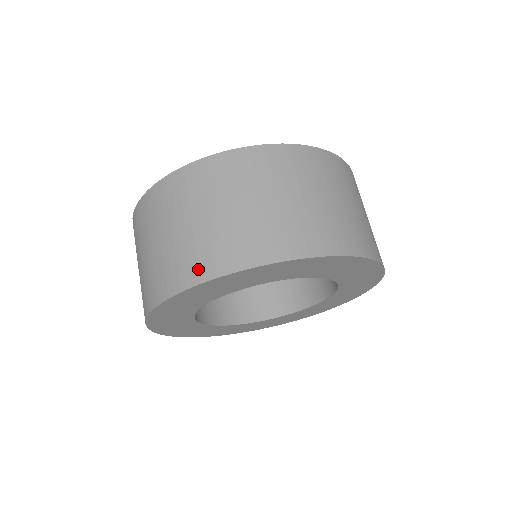
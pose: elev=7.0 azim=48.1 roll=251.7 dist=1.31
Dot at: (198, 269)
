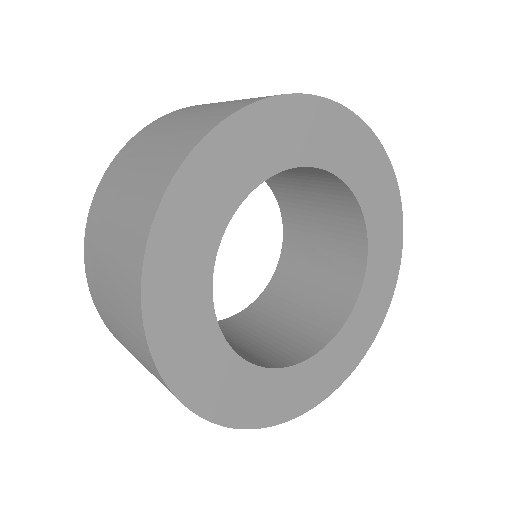
Dot at: (235, 106)
